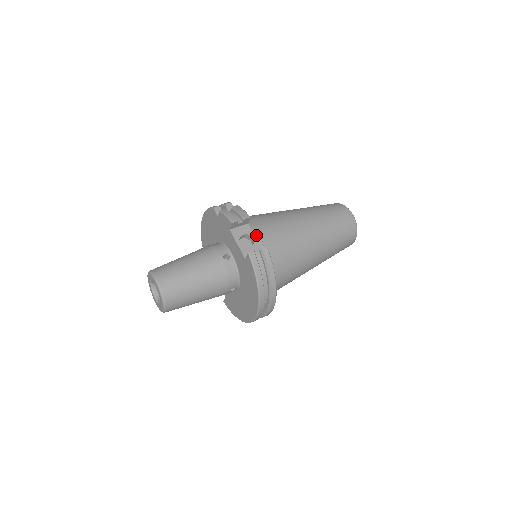
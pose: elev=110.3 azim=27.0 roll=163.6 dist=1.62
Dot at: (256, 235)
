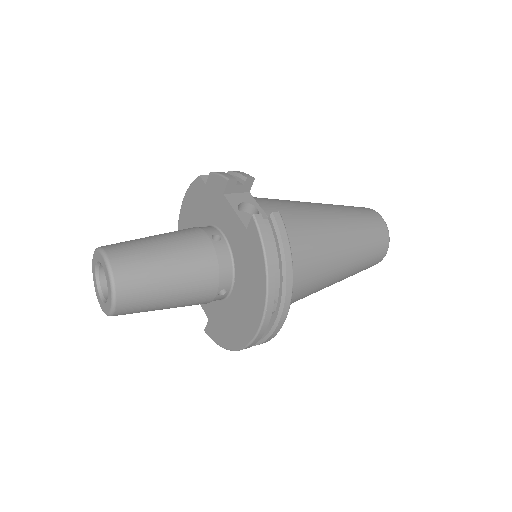
Dot at: (261, 208)
